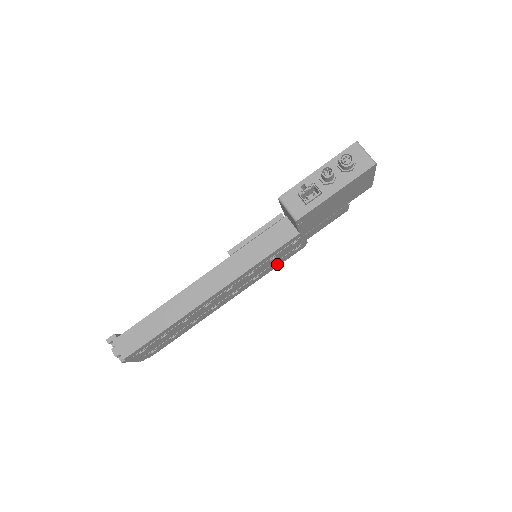
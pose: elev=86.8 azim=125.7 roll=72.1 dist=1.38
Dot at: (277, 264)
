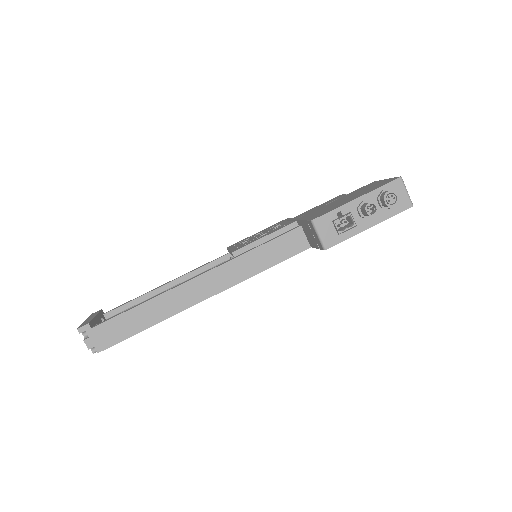
Dot at: occluded
